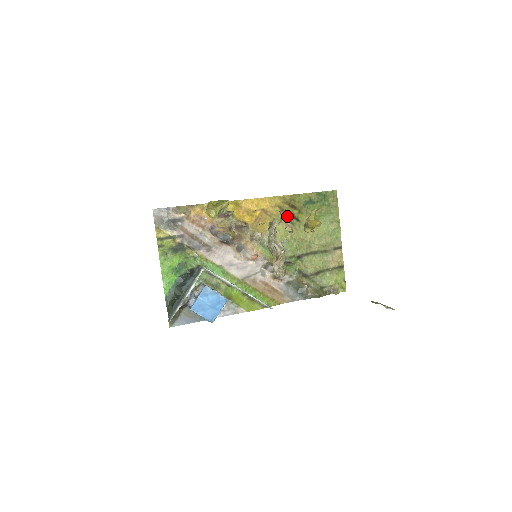
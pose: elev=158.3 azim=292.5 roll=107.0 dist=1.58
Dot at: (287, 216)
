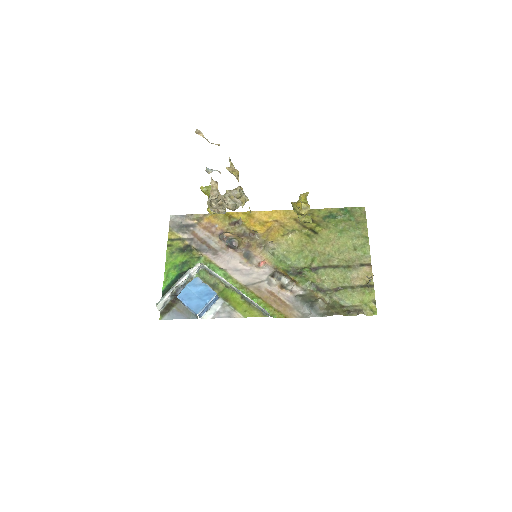
Dot at: (303, 228)
